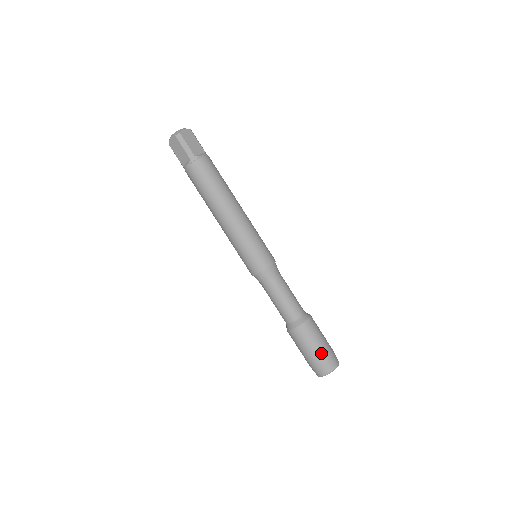
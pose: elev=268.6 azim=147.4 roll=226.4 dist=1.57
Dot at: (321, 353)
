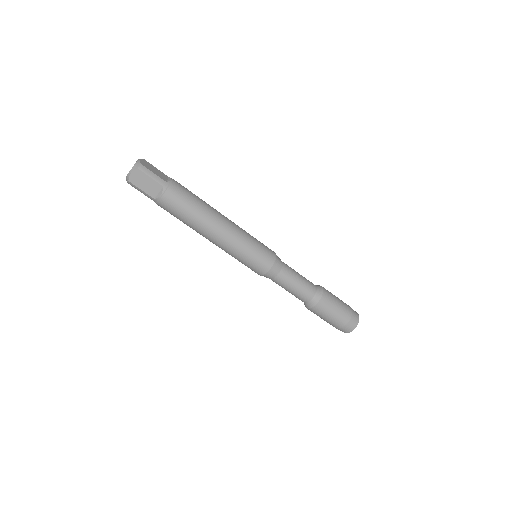
Dot at: (334, 324)
